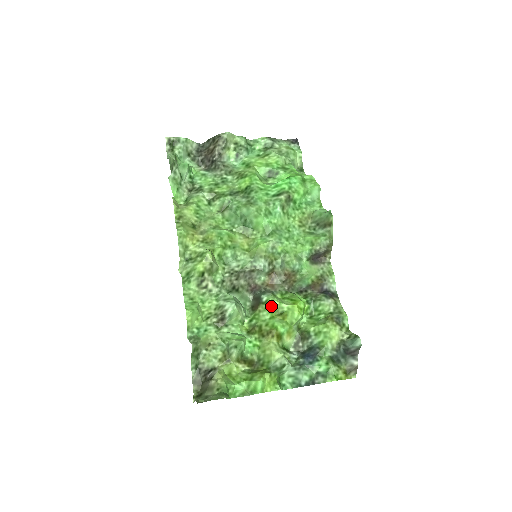
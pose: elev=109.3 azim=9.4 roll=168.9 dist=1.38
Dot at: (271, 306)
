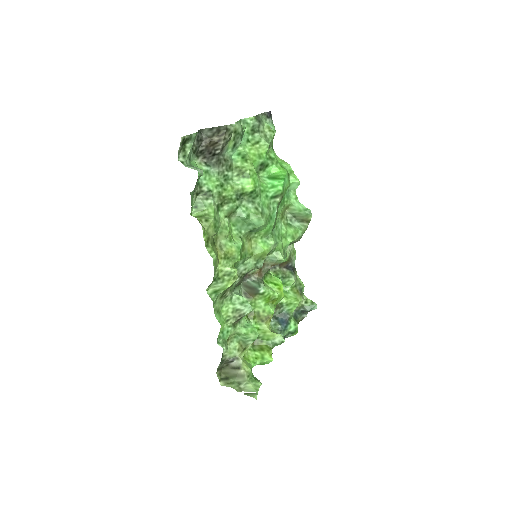
Dot at: (267, 296)
